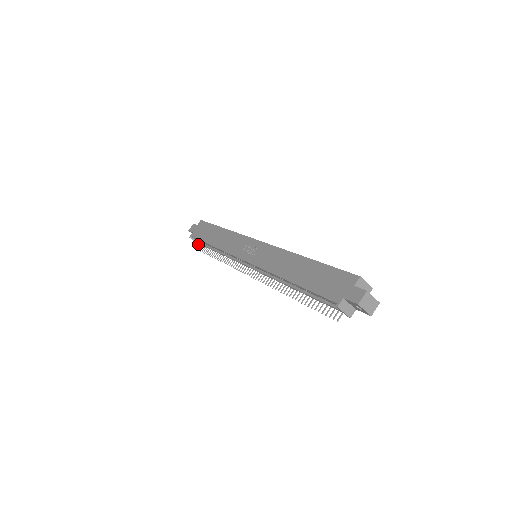
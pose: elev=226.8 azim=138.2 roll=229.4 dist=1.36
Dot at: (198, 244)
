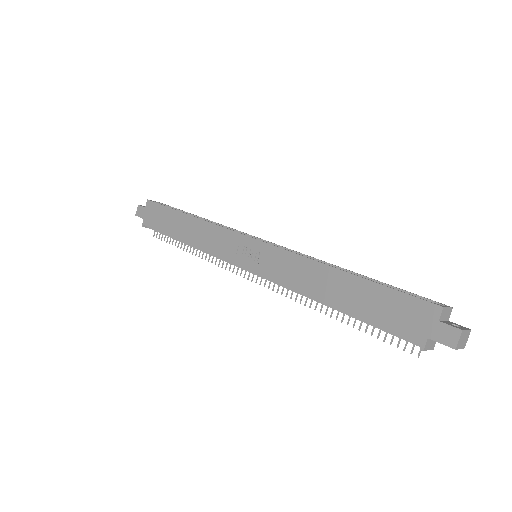
Dot at: occluded
